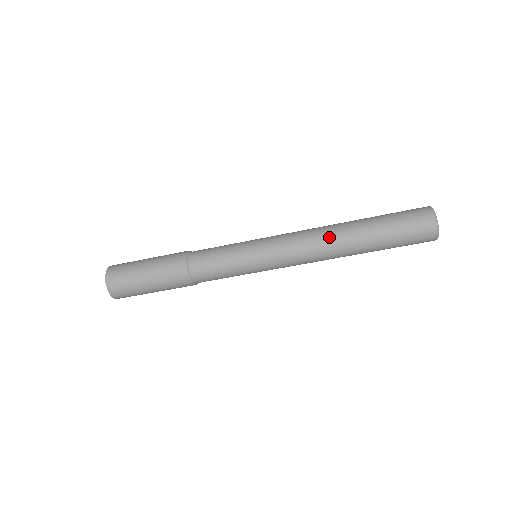
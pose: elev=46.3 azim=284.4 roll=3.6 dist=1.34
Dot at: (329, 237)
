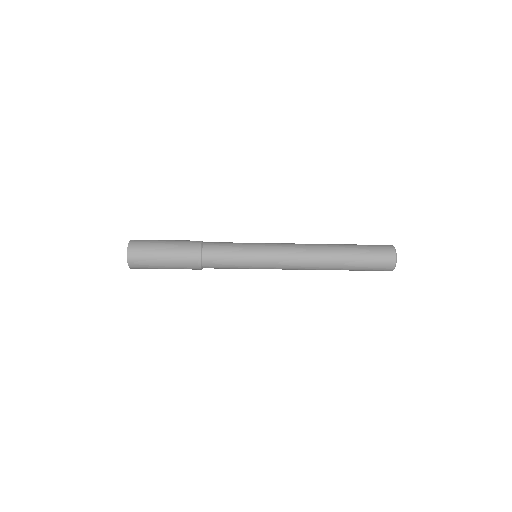
Dot at: (317, 267)
